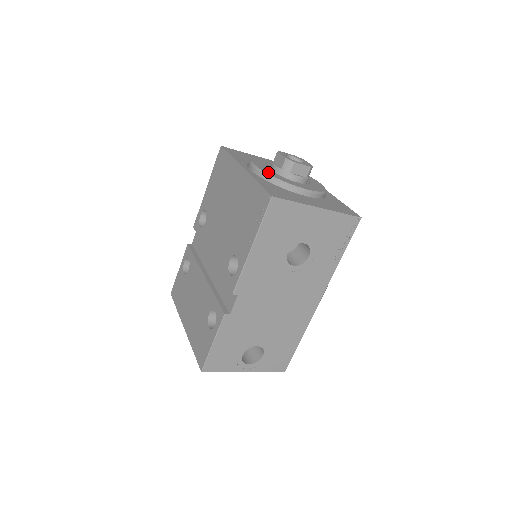
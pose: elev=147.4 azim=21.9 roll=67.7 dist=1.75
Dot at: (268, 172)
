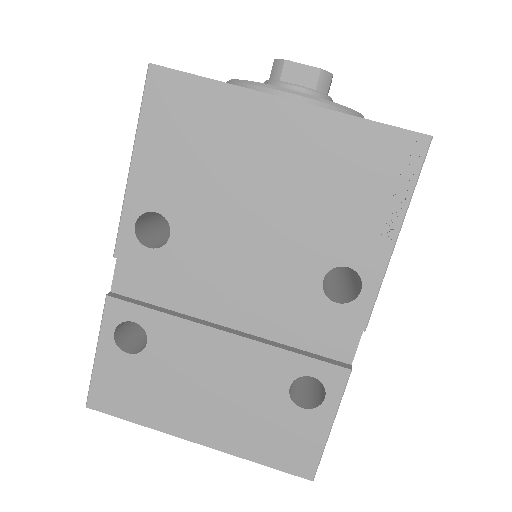
Dot at: (321, 99)
